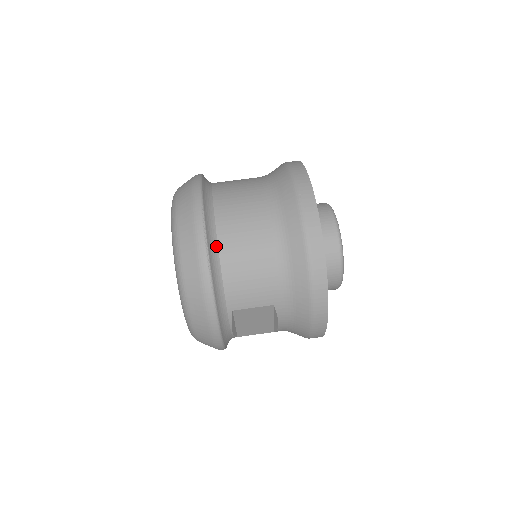
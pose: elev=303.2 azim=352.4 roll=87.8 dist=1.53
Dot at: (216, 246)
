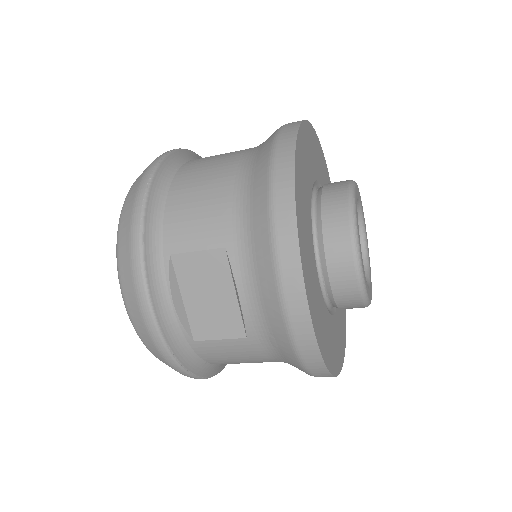
Dot at: (172, 176)
